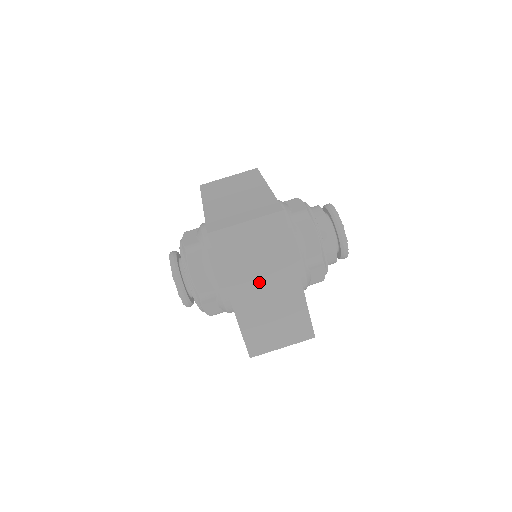
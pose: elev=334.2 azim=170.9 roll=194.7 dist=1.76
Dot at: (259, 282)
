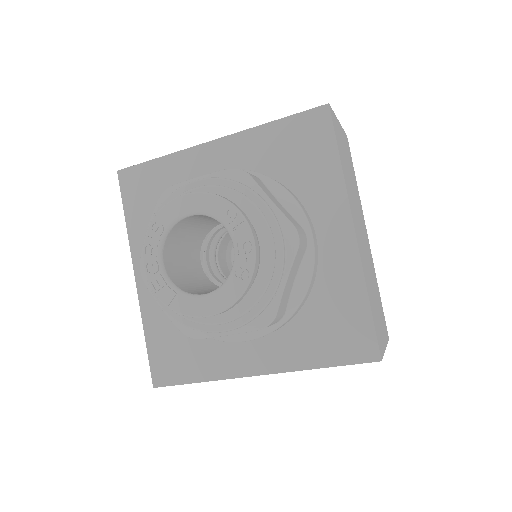
Dot at: (358, 217)
